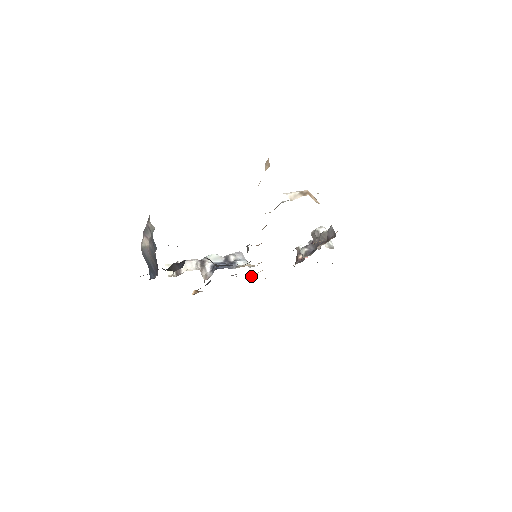
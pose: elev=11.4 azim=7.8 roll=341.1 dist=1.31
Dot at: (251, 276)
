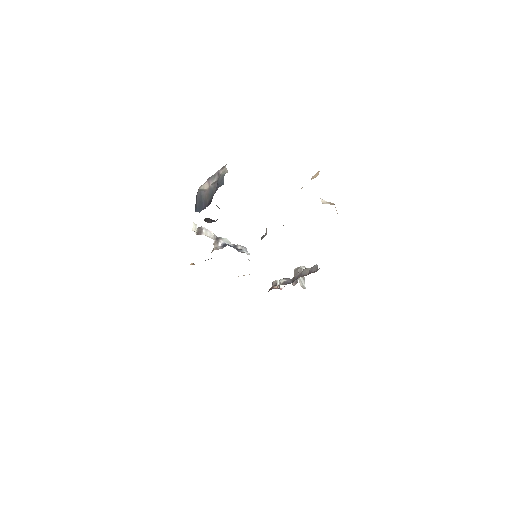
Dot at: occluded
